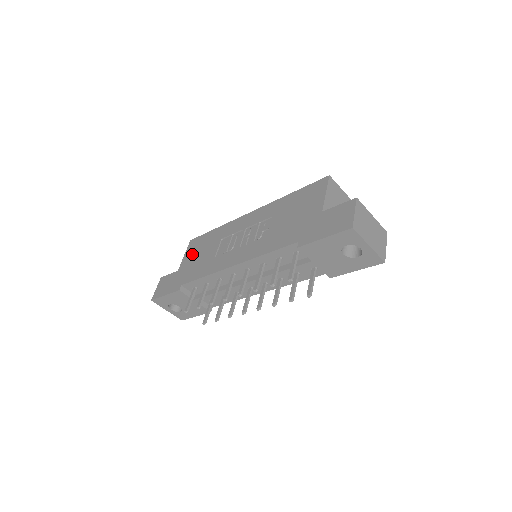
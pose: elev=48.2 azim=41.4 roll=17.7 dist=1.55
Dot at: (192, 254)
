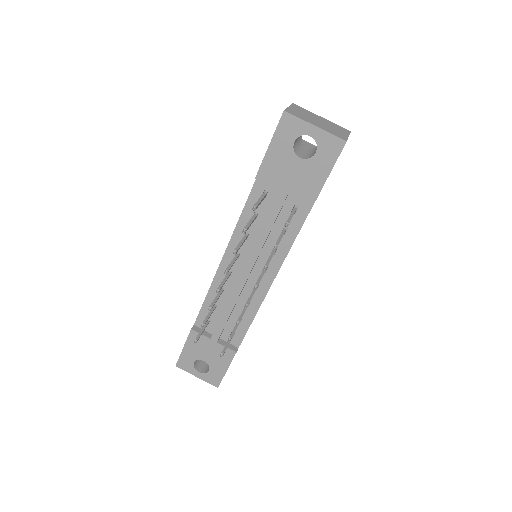
Dot at: occluded
